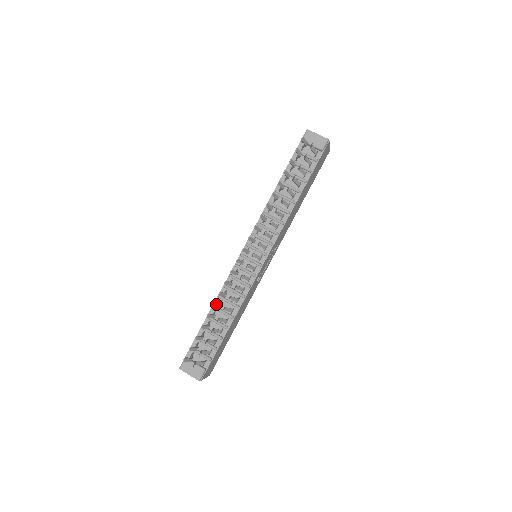
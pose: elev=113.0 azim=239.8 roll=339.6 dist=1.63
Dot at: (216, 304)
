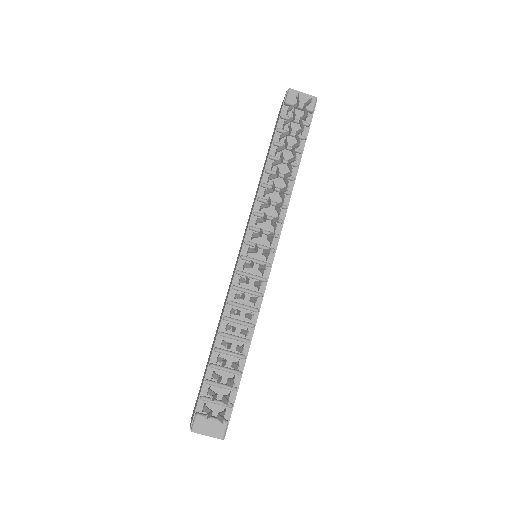
Dot at: (233, 327)
